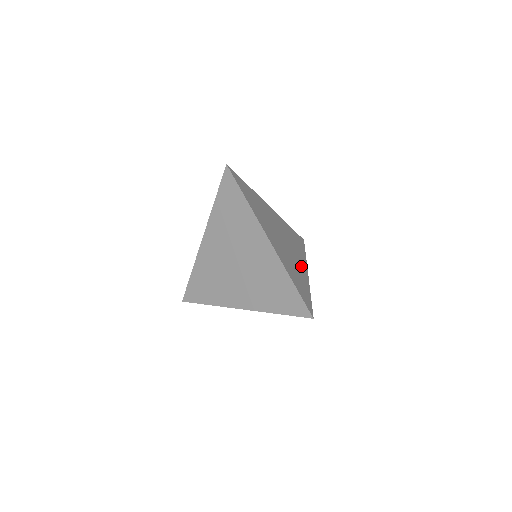
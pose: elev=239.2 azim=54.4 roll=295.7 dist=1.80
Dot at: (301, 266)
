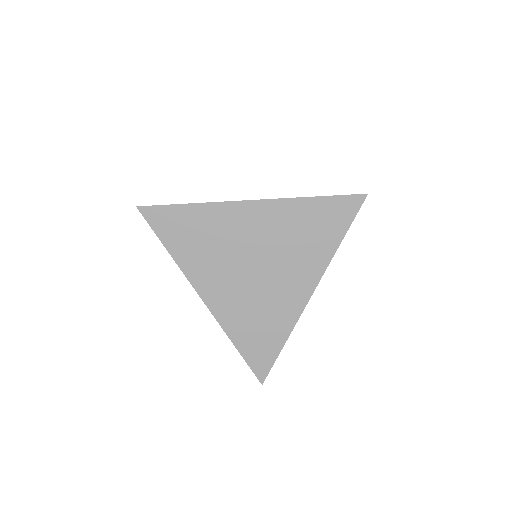
Dot at: occluded
